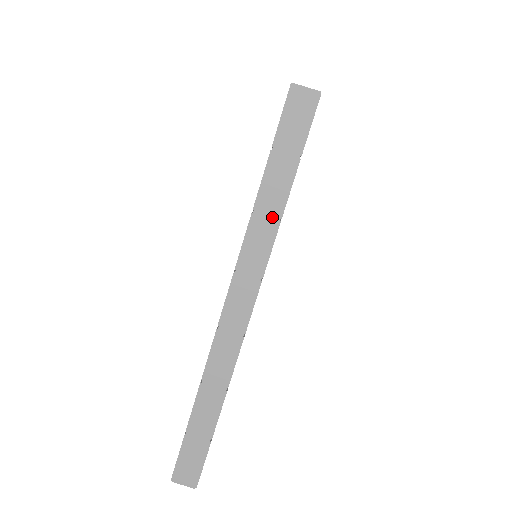
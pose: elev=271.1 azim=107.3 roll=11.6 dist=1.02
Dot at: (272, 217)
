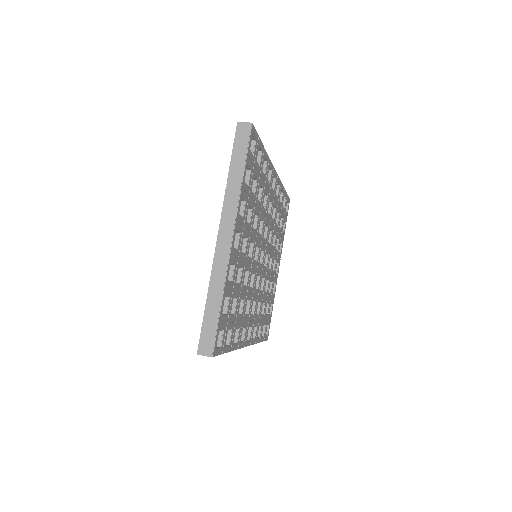
Dot at: (237, 186)
